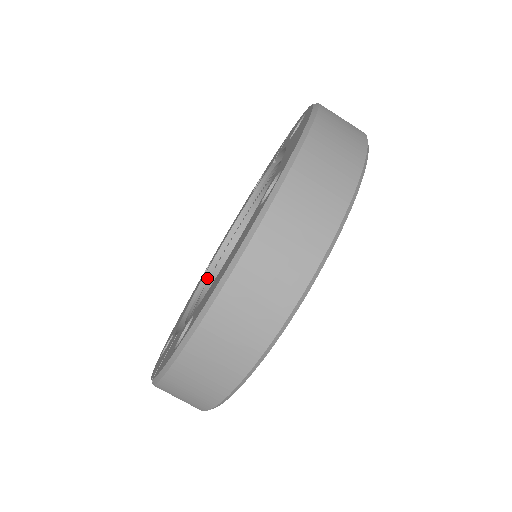
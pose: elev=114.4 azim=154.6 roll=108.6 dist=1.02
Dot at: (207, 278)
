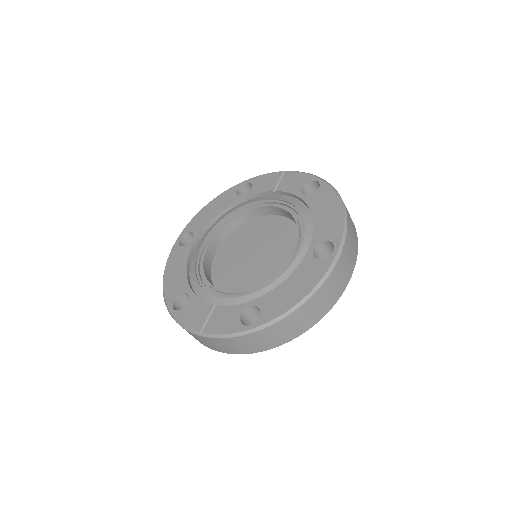
Dot at: (199, 251)
